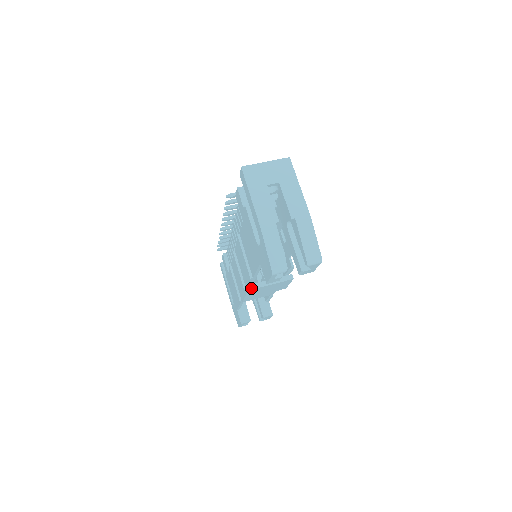
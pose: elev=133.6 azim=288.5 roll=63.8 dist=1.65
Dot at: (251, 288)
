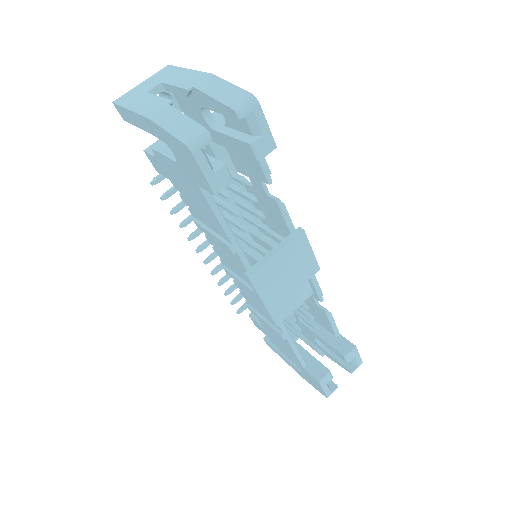
Dot at: (251, 273)
